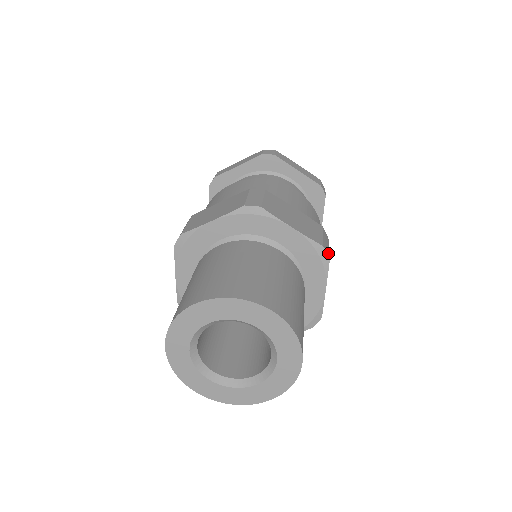
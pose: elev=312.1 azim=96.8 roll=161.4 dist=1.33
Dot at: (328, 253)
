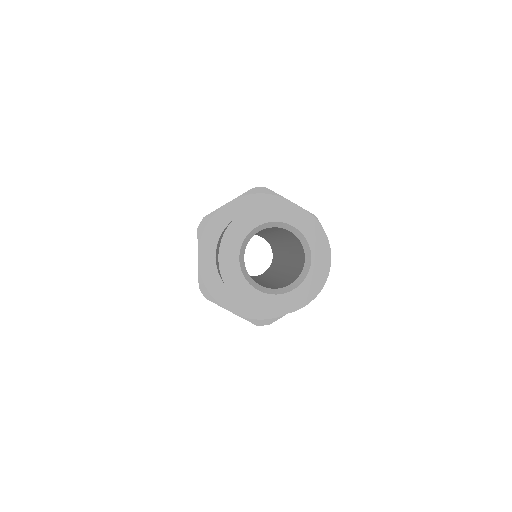
Dot at: occluded
